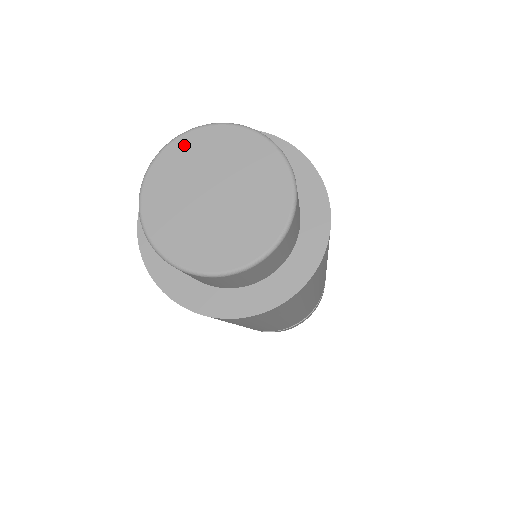
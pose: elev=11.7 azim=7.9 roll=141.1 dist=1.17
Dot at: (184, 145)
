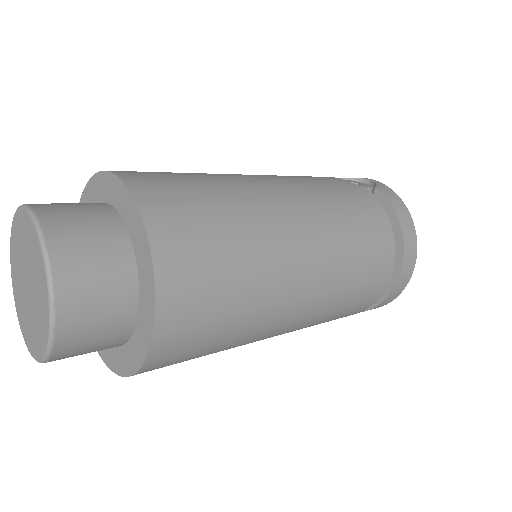
Dot at: (28, 225)
